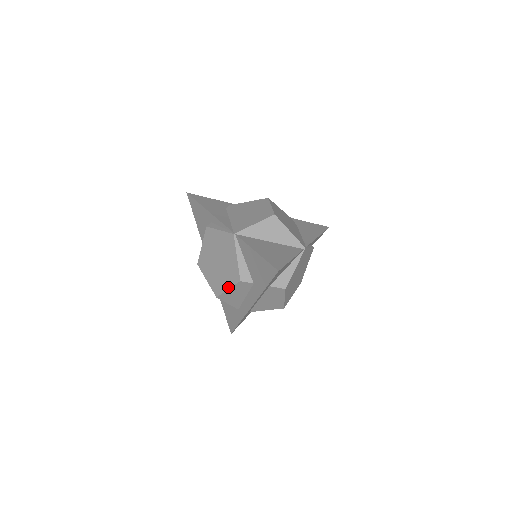
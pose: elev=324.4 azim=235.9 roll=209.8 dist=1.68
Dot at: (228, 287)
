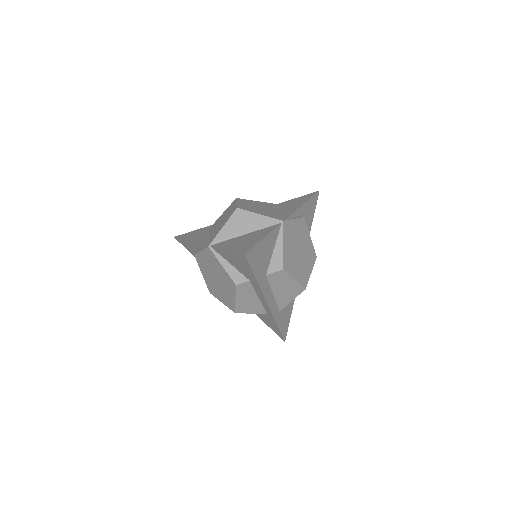
Dot at: (234, 297)
